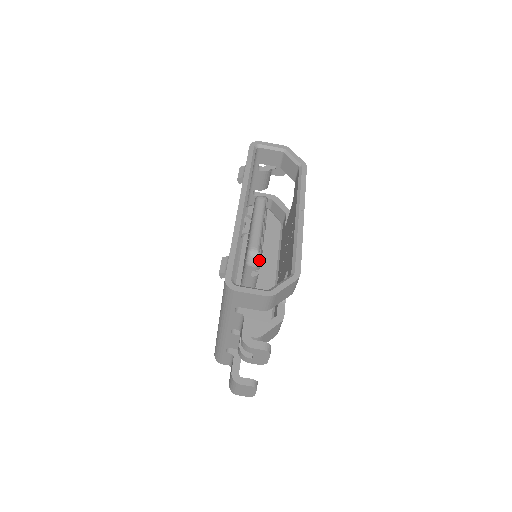
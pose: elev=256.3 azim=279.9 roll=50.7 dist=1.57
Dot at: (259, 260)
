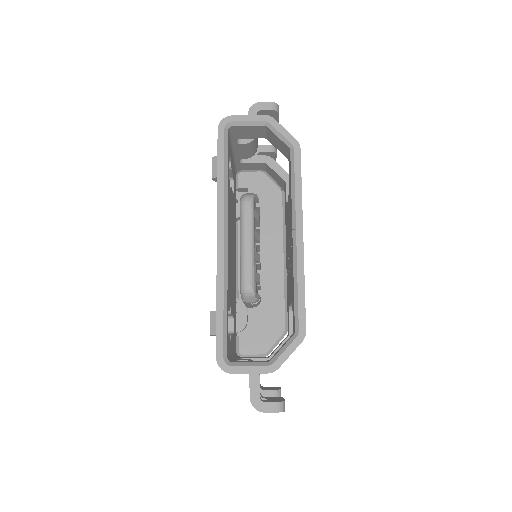
Dot at: (256, 296)
